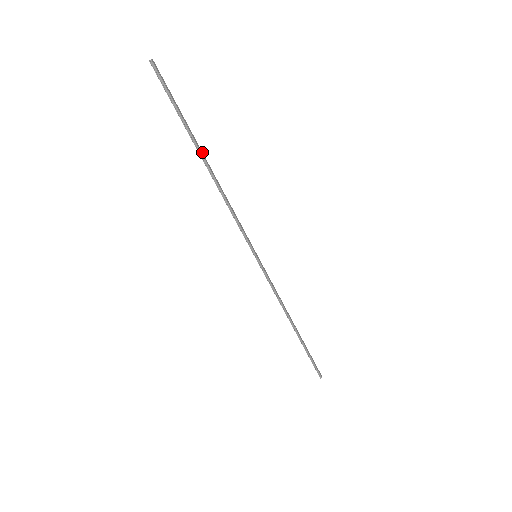
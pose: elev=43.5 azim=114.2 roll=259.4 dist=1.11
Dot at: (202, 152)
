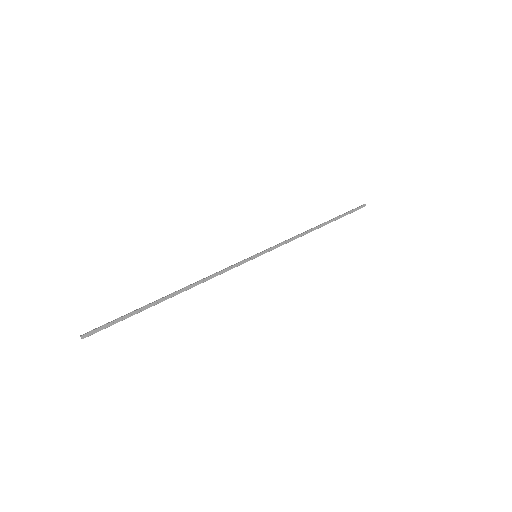
Dot at: (164, 298)
